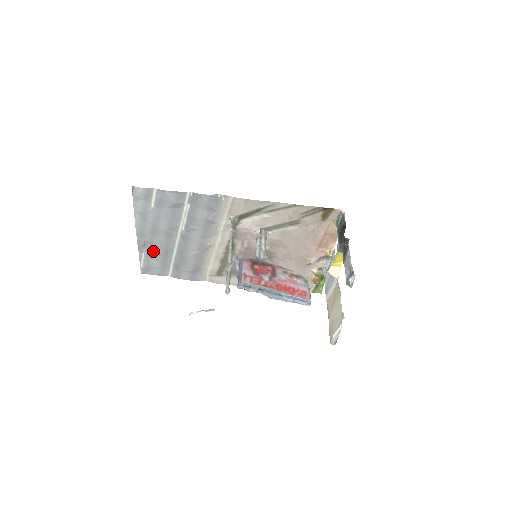
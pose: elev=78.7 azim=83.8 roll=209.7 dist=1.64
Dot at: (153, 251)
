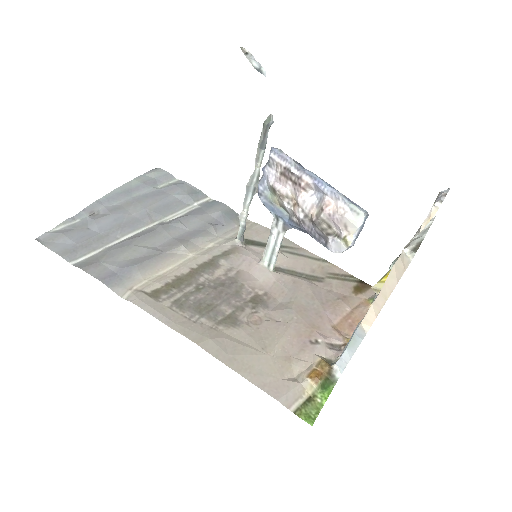
Dot at: (97, 222)
